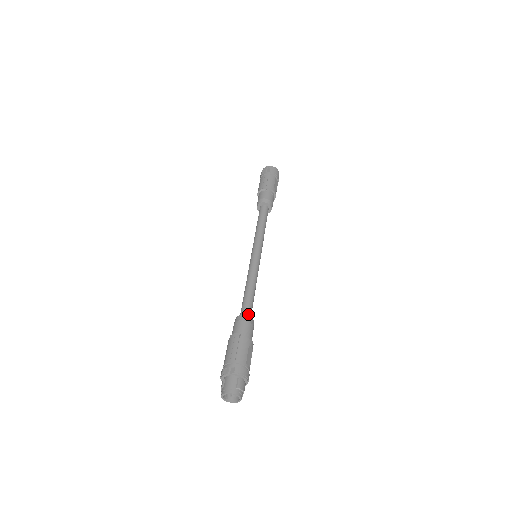
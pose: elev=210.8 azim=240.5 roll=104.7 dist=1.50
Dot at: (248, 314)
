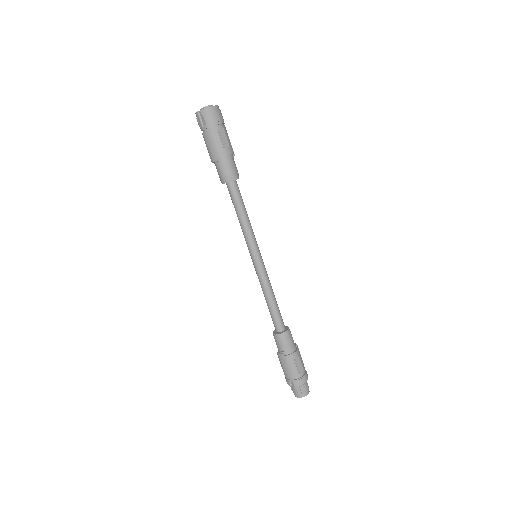
Dot at: (280, 328)
